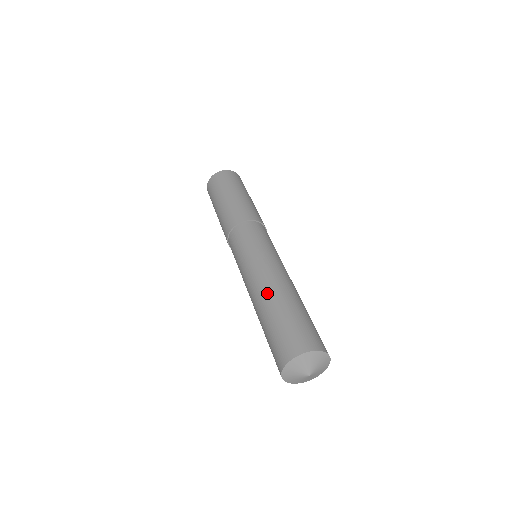
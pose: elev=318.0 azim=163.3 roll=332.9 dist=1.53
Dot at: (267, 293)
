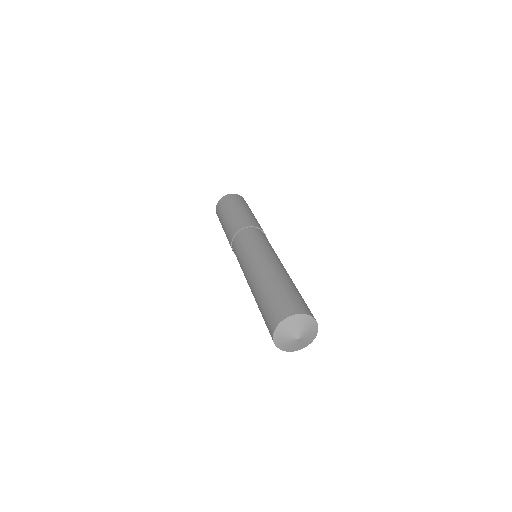
Dot at: (254, 285)
